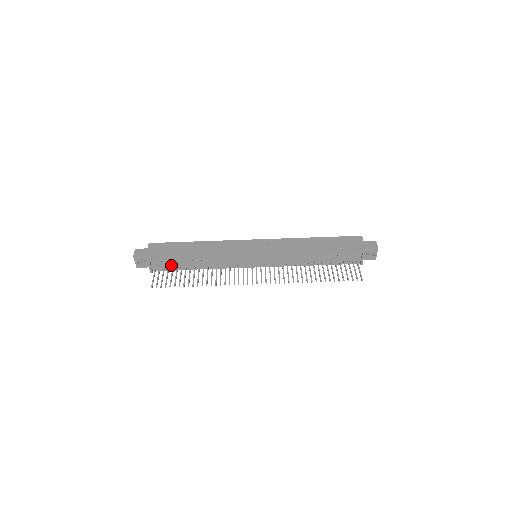
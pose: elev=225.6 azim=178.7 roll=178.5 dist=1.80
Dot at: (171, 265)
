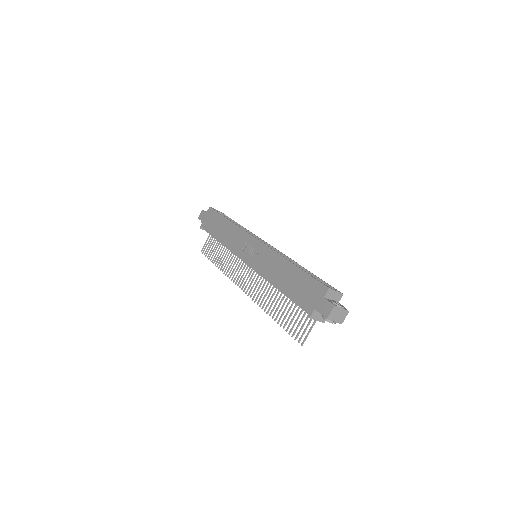
Dot at: occluded
